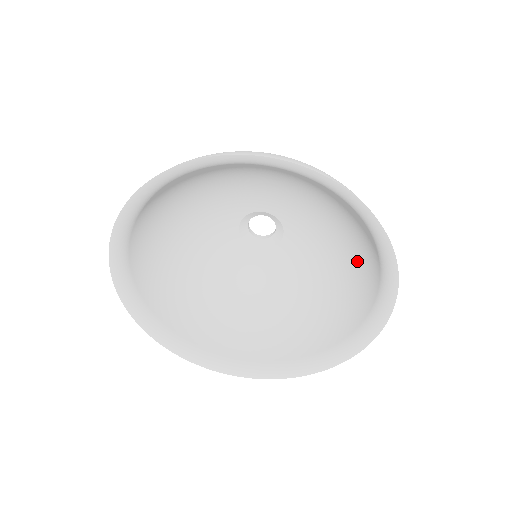
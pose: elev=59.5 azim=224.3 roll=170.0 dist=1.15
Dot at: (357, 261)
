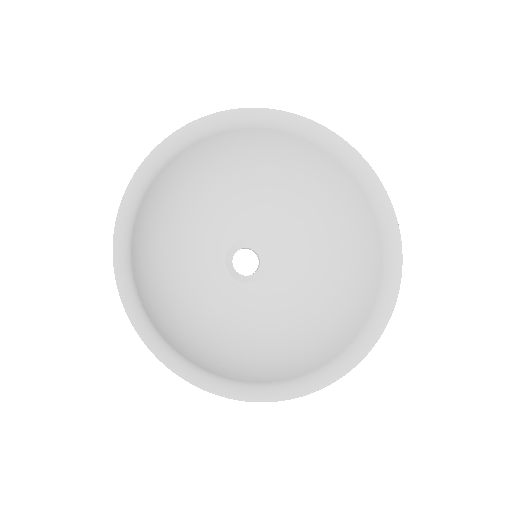
Dot at: (344, 226)
